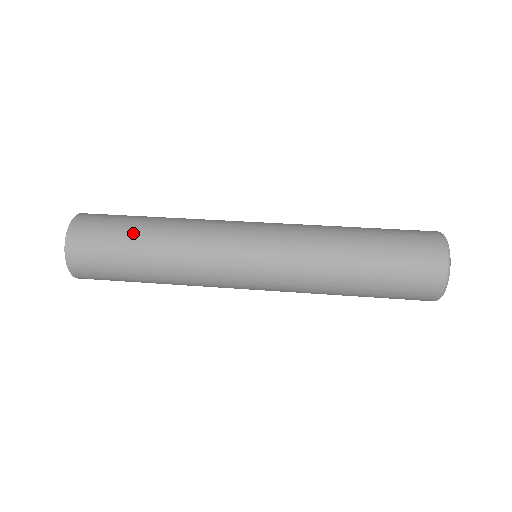
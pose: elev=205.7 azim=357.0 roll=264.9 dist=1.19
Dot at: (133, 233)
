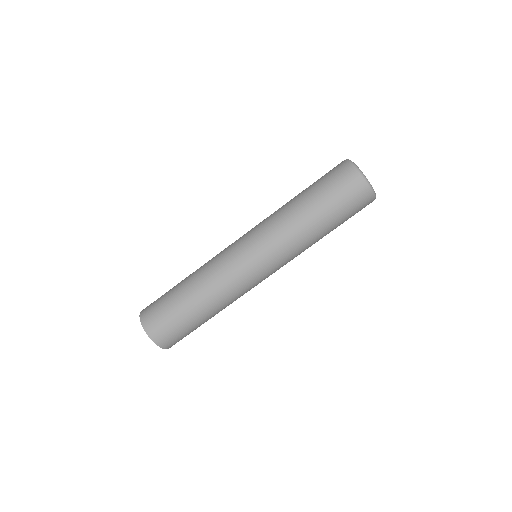
Dot at: (175, 287)
